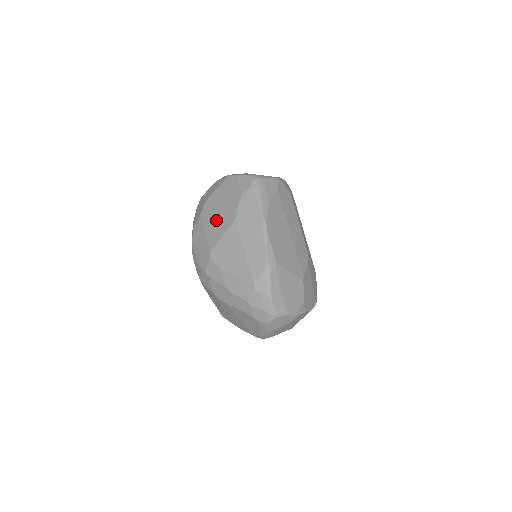
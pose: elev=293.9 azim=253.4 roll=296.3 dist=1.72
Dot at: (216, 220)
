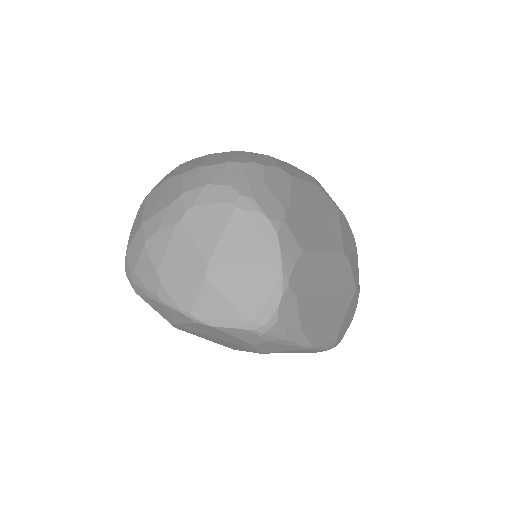
Dot at: occluded
